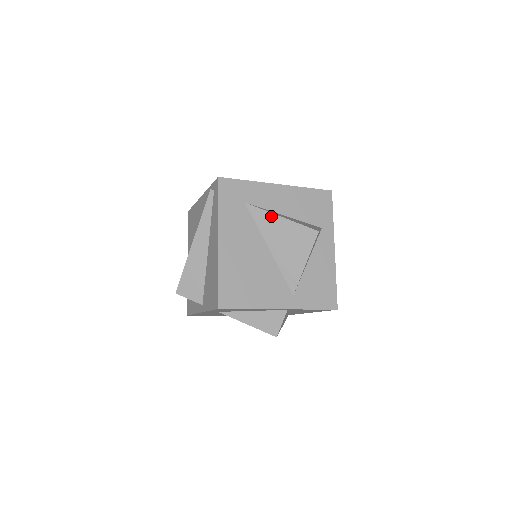
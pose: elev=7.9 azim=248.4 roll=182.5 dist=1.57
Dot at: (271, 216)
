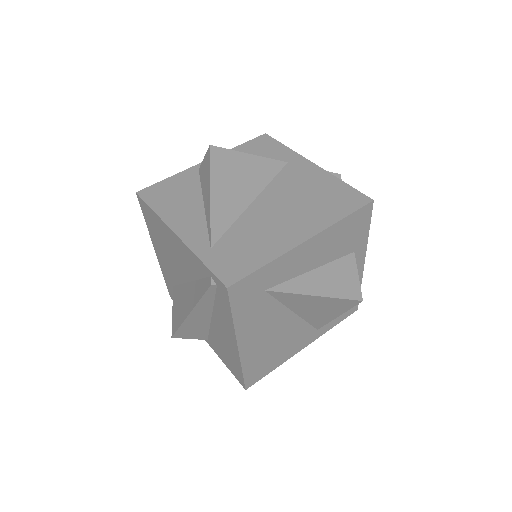
Dot at: (302, 296)
